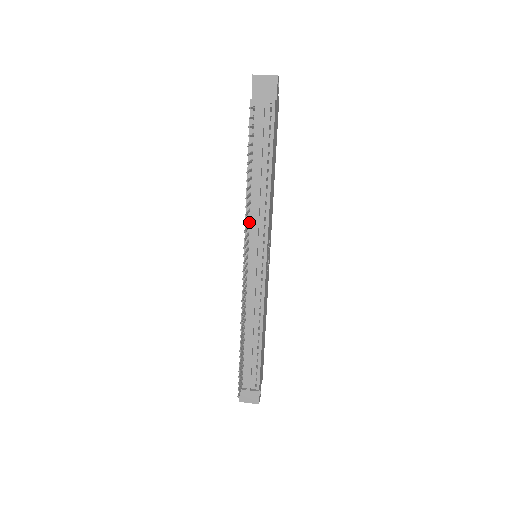
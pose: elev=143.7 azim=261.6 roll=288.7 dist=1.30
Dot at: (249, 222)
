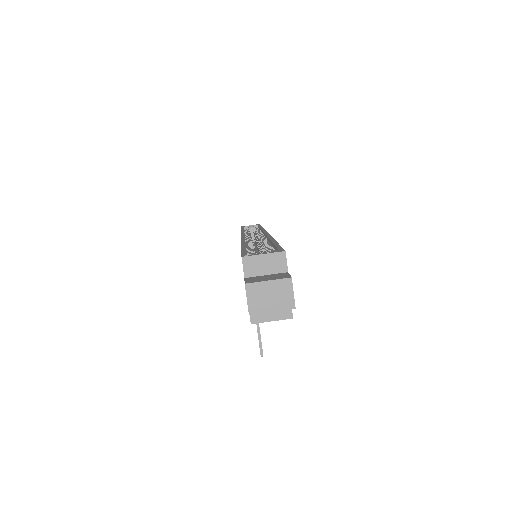
Dot at: occluded
